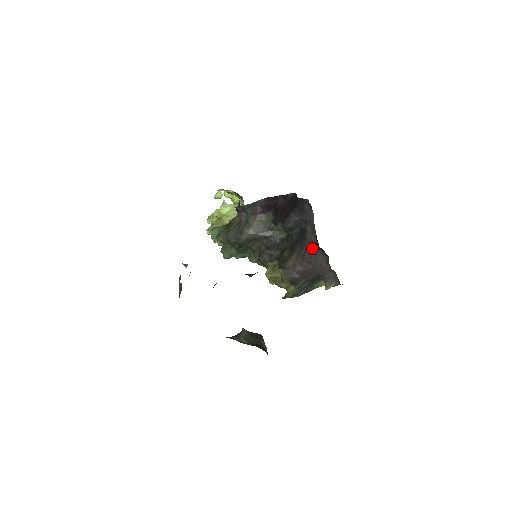
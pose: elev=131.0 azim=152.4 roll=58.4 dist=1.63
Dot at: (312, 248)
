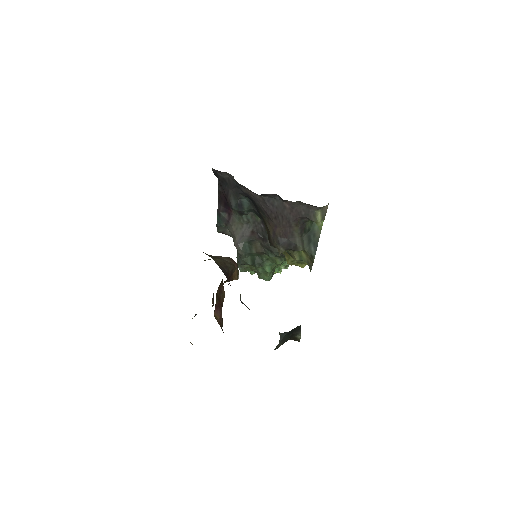
Dot at: (263, 202)
